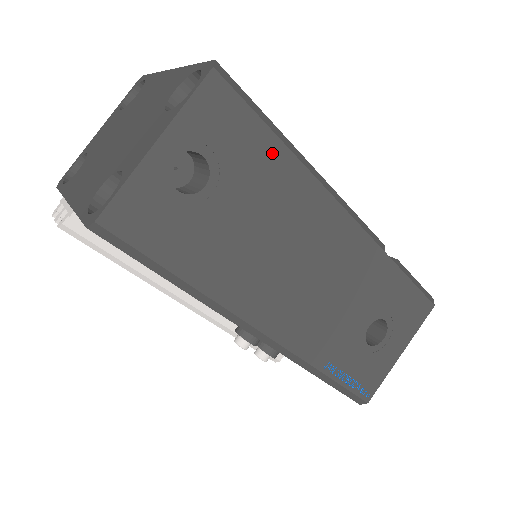
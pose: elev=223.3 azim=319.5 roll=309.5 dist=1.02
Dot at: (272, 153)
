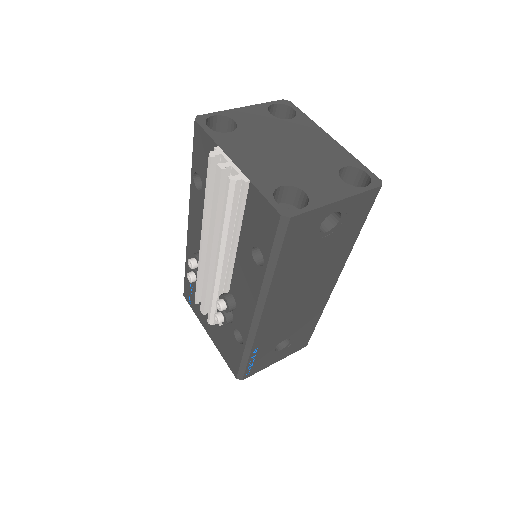
Dot at: (353, 235)
